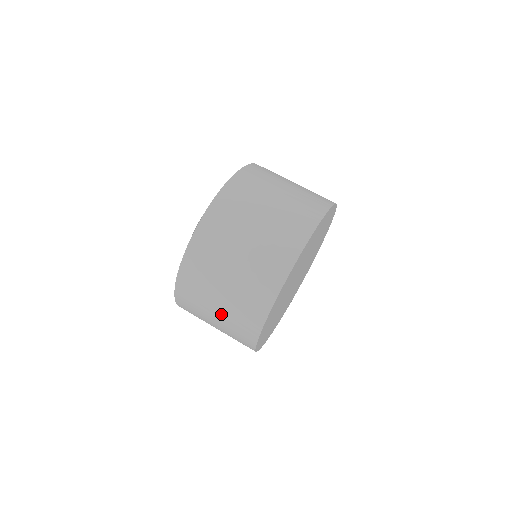
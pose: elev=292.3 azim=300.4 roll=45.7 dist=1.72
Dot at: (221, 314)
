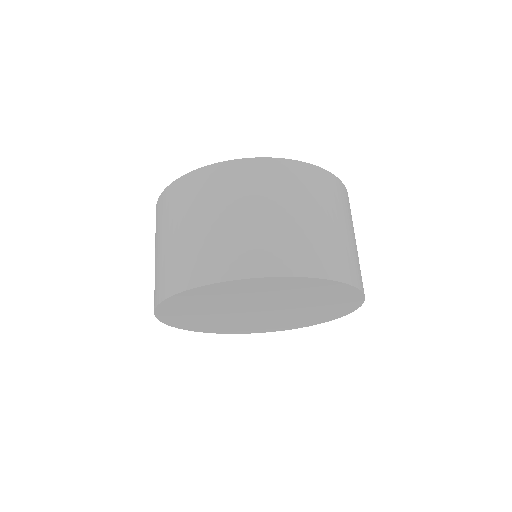
Dot at: (159, 254)
